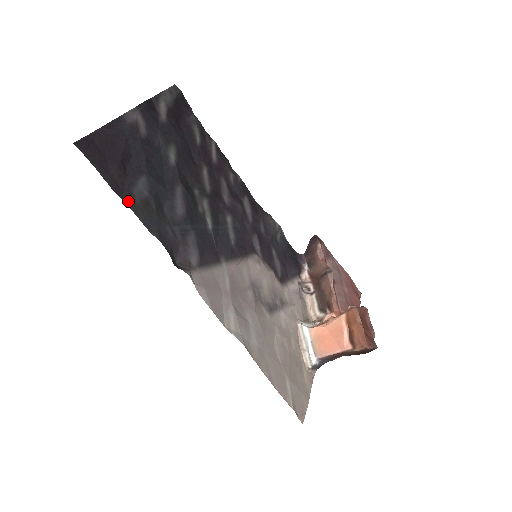
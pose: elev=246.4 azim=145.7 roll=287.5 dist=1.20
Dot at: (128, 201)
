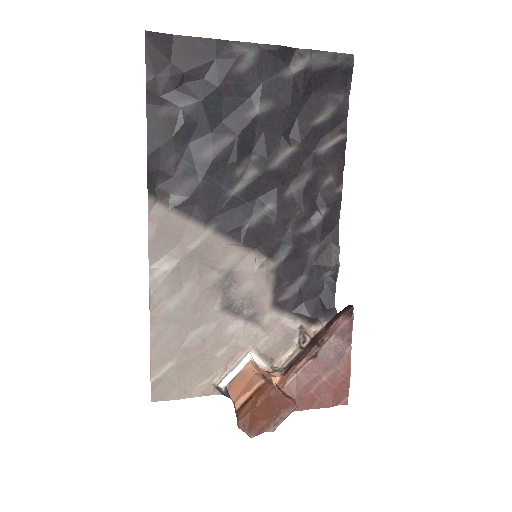
Dot at: (151, 106)
